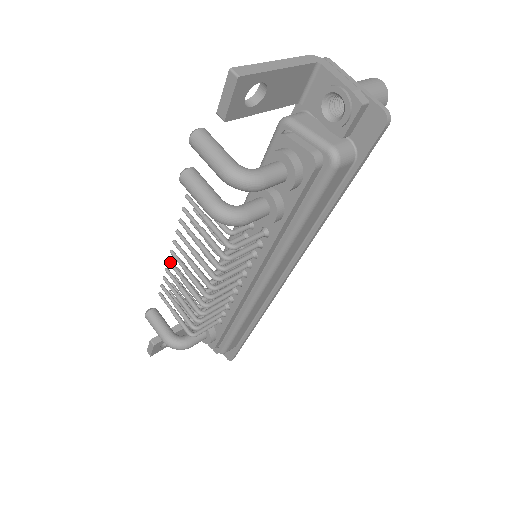
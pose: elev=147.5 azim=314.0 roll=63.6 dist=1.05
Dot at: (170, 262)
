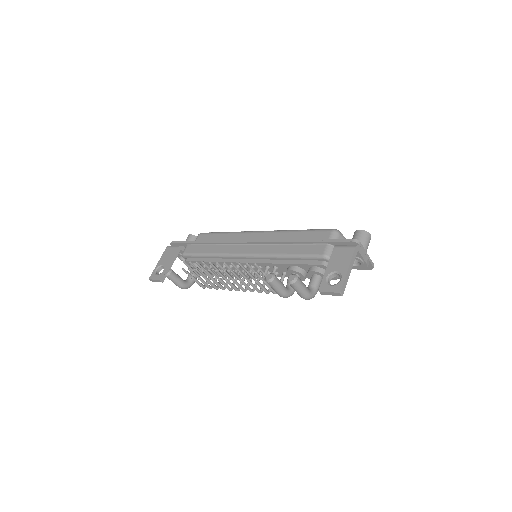
Dot at: (211, 272)
